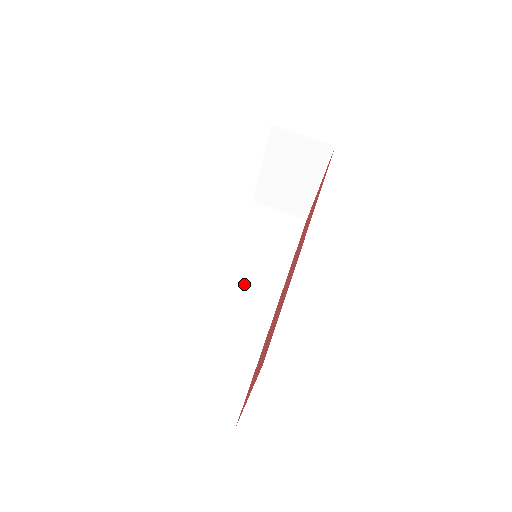
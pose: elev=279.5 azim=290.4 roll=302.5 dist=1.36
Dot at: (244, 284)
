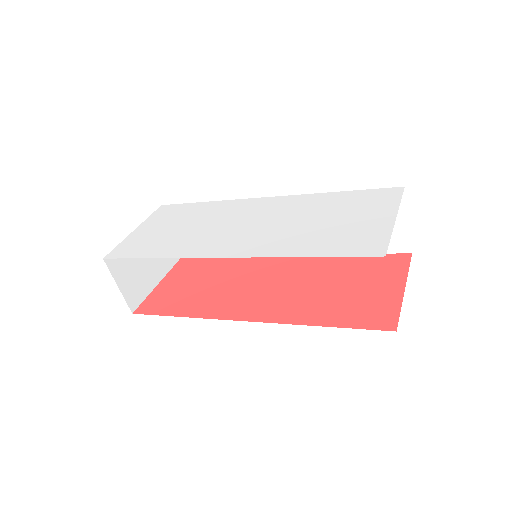
Dot at: occluded
